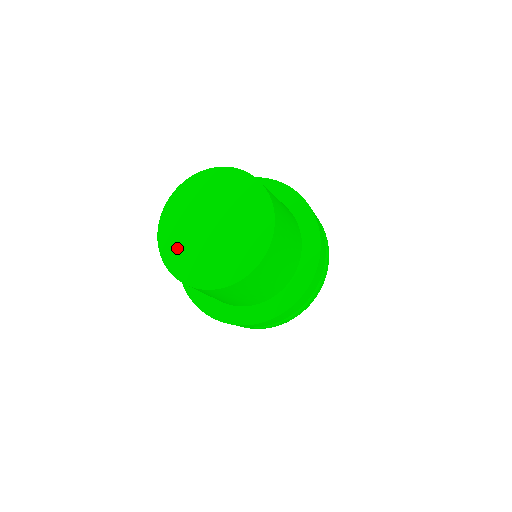
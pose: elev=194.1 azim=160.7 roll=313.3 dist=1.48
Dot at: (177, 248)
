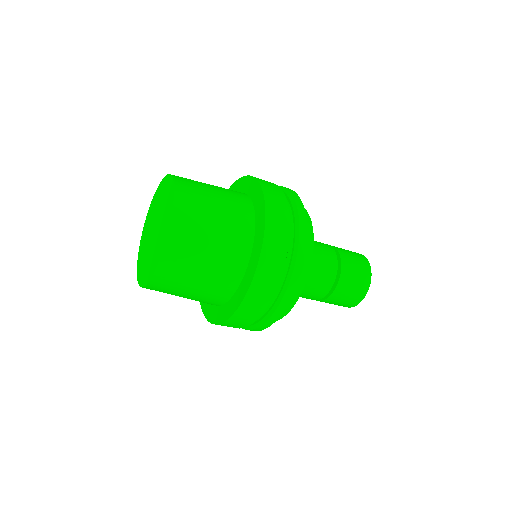
Dot at: (142, 258)
